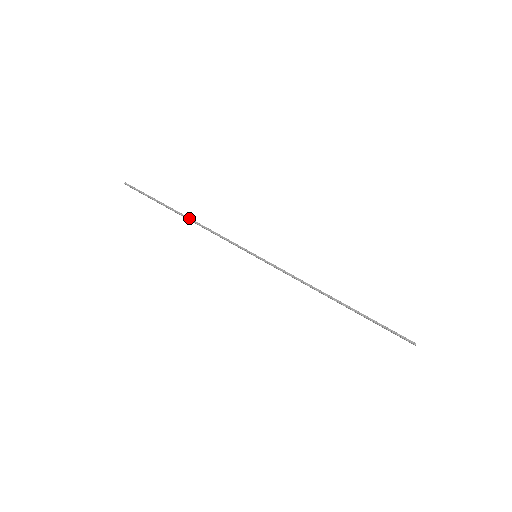
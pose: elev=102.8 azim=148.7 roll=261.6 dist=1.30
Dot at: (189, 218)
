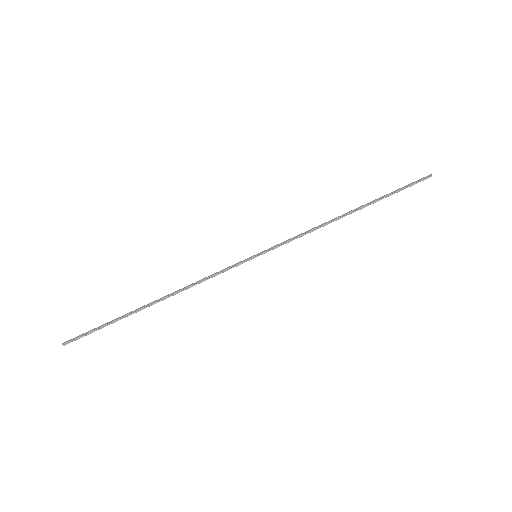
Dot at: (164, 298)
